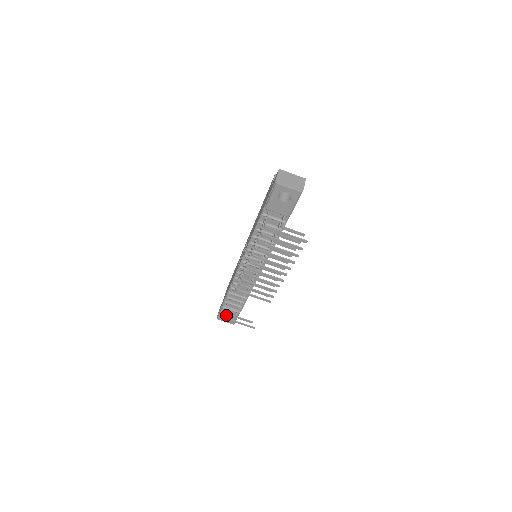
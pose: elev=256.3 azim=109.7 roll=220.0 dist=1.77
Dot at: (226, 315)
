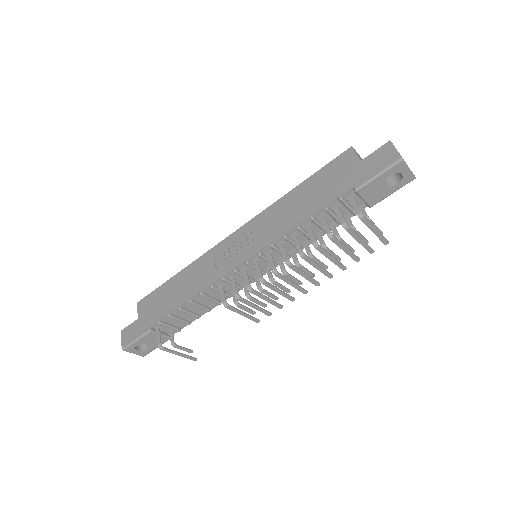
Dot at: (144, 343)
